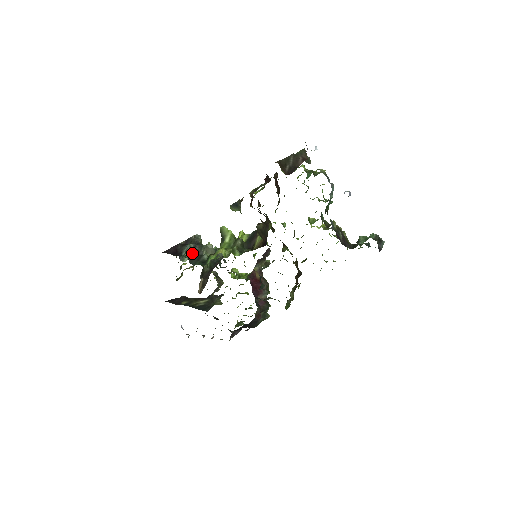
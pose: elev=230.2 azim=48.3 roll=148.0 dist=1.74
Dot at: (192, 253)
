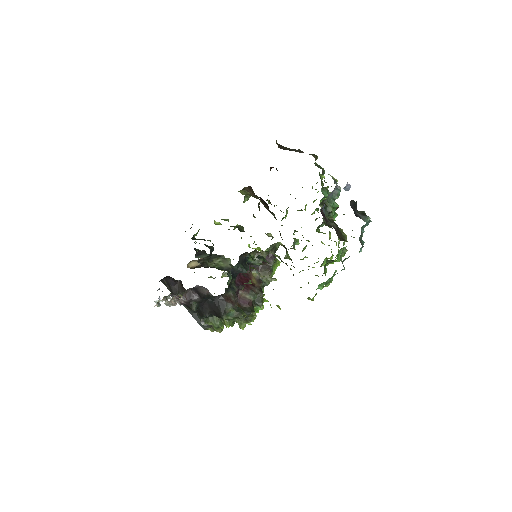
Dot at: occluded
